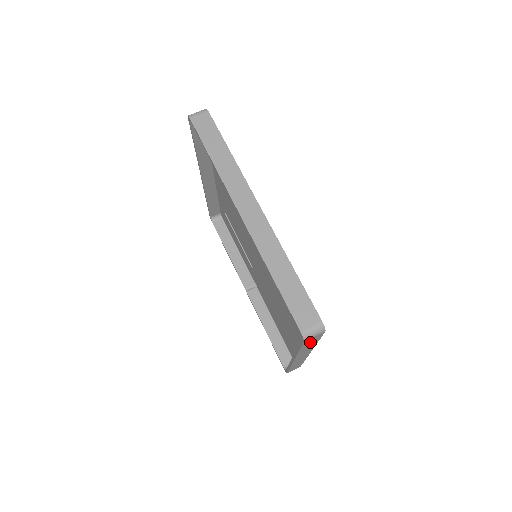
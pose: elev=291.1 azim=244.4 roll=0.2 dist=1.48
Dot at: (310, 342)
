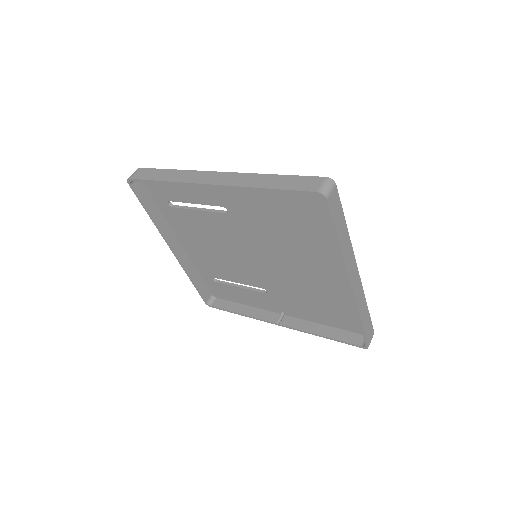
Dot at: (336, 214)
